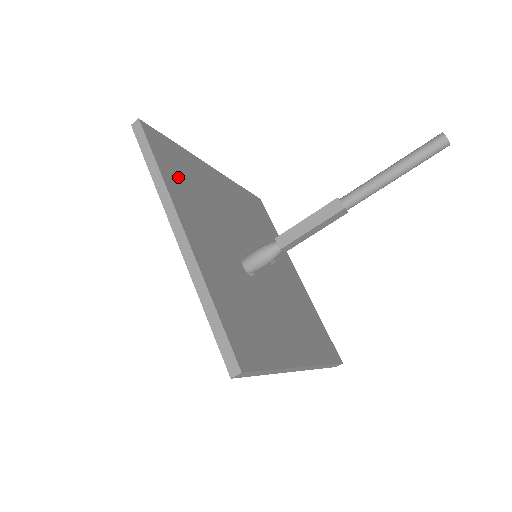
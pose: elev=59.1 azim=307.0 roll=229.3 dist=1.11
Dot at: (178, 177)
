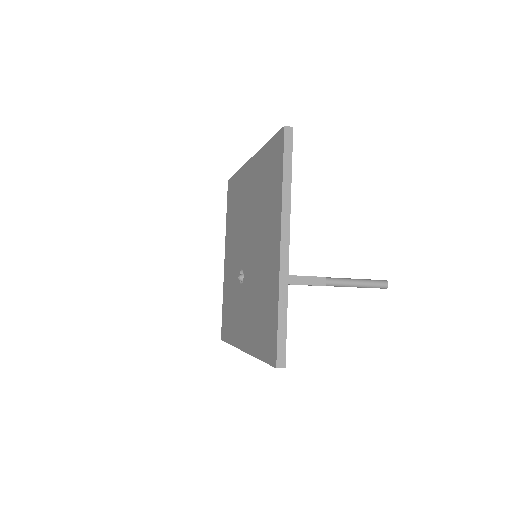
Dot at: occluded
